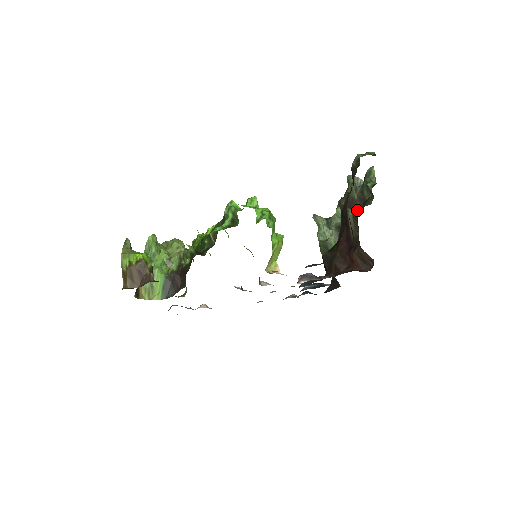
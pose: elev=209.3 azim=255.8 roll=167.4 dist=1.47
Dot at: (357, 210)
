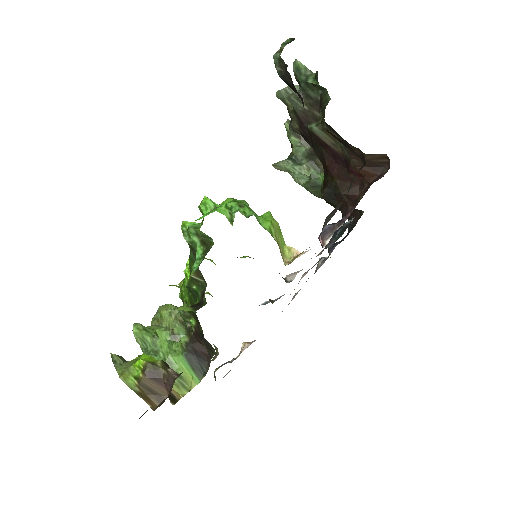
Dot at: (319, 119)
